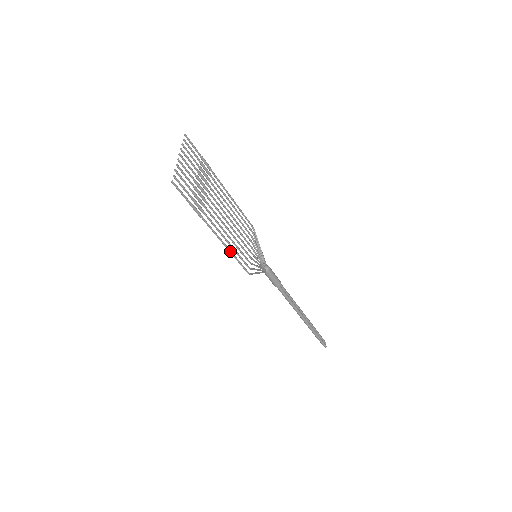
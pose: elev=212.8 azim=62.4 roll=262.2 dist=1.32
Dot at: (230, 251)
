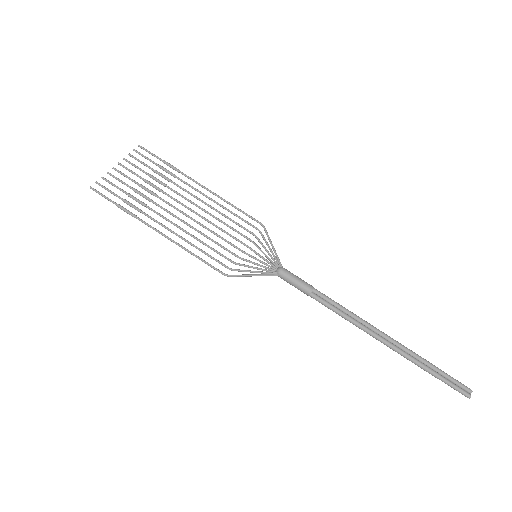
Dot at: (185, 249)
